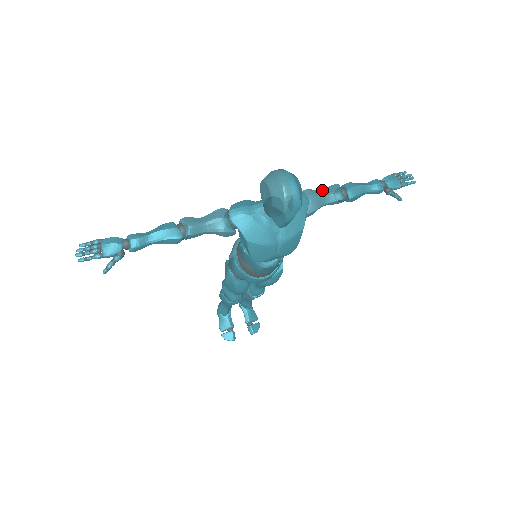
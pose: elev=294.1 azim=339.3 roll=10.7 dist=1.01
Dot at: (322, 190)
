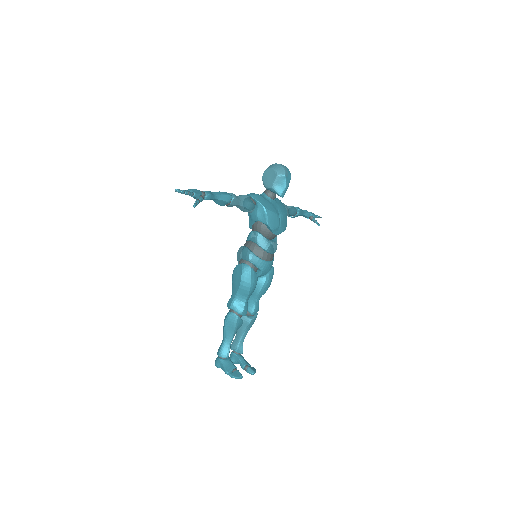
Dot at: occluded
